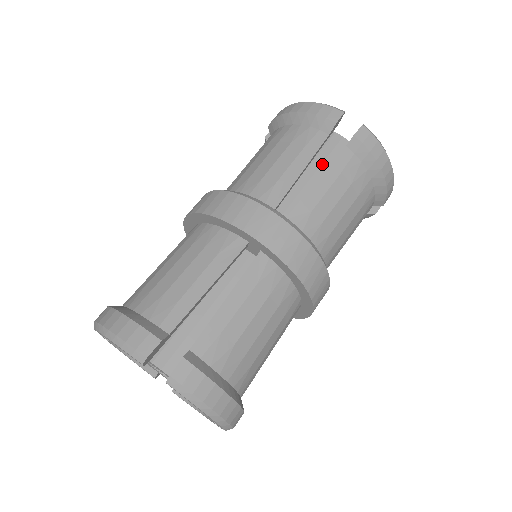
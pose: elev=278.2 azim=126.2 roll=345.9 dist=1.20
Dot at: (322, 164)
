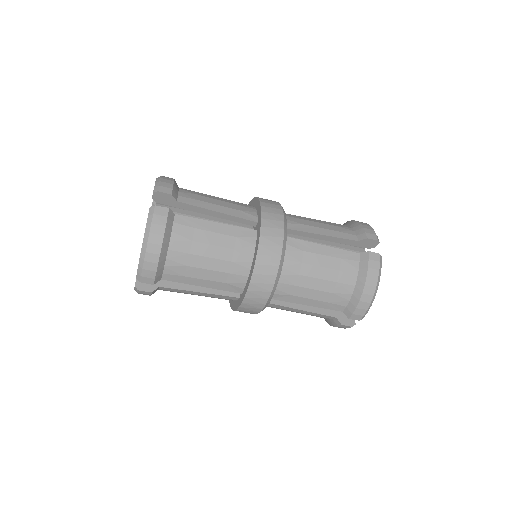
Dot at: occluded
